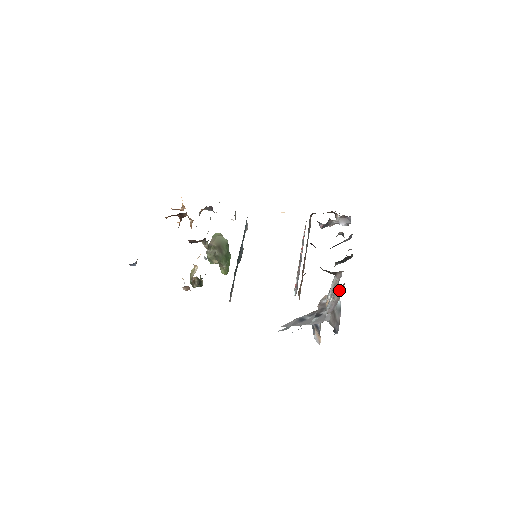
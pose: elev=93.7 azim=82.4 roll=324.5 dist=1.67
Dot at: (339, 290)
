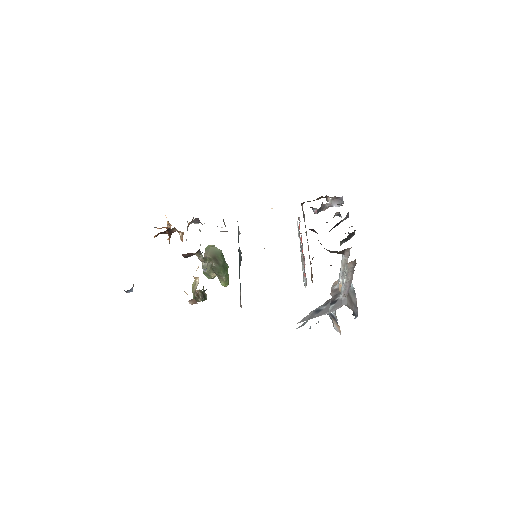
Dot at: (351, 267)
